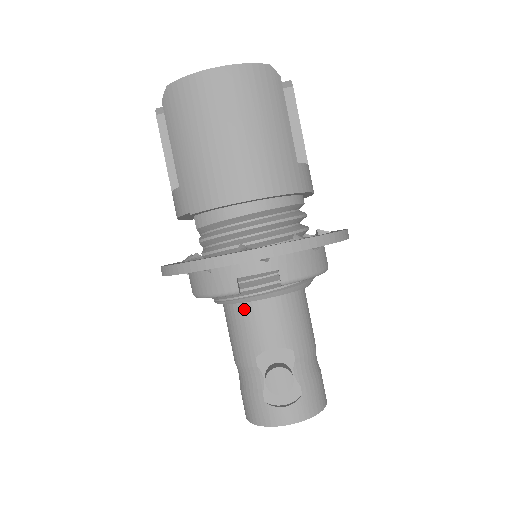
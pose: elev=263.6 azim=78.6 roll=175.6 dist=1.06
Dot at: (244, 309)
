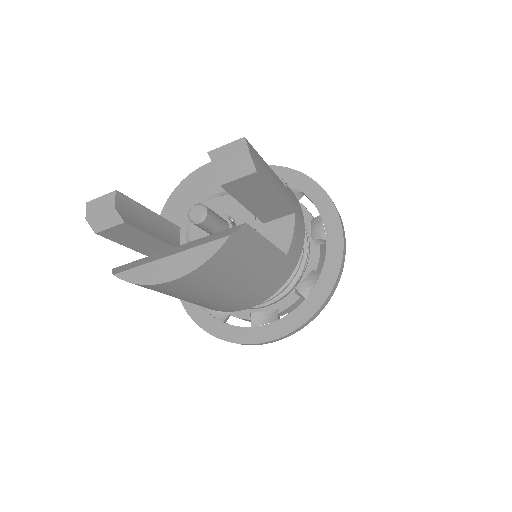
Dot at: occluded
